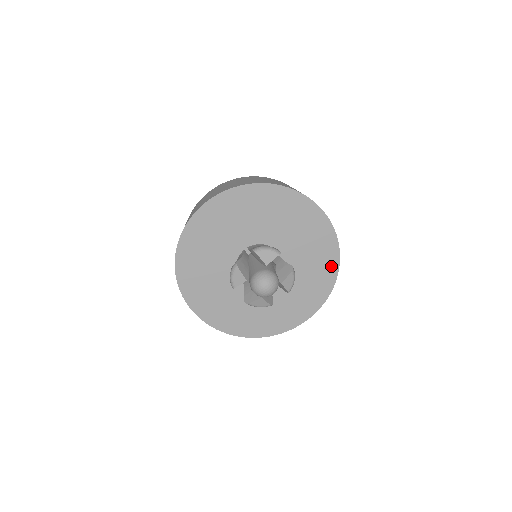
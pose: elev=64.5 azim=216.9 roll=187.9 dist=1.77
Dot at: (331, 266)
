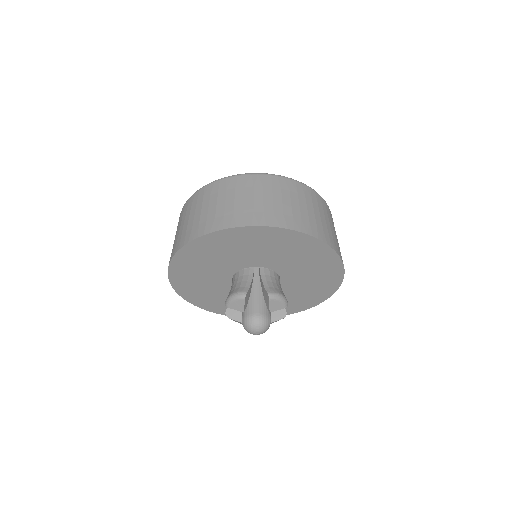
Dot at: (314, 246)
